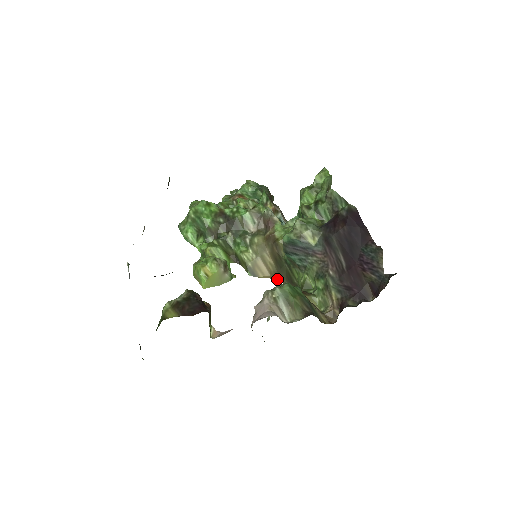
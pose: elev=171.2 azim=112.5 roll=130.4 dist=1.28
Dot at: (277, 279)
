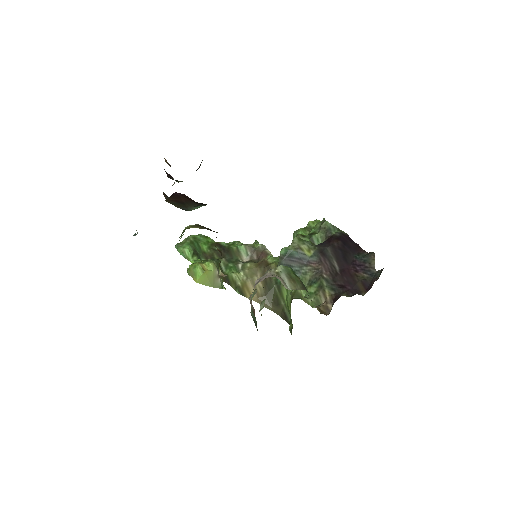
Dot at: occluded
